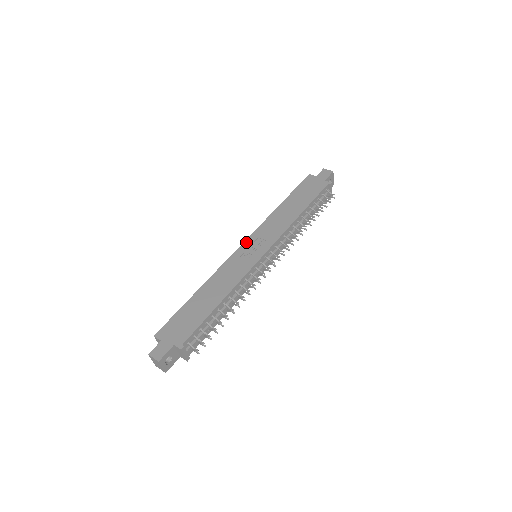
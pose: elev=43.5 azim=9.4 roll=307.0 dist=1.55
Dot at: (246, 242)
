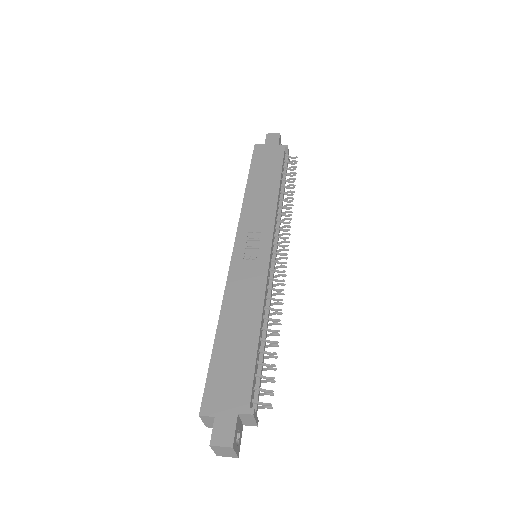
Dot at: (237, 243)
